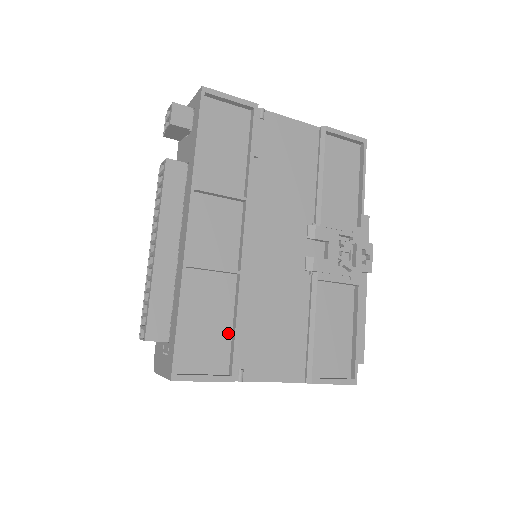
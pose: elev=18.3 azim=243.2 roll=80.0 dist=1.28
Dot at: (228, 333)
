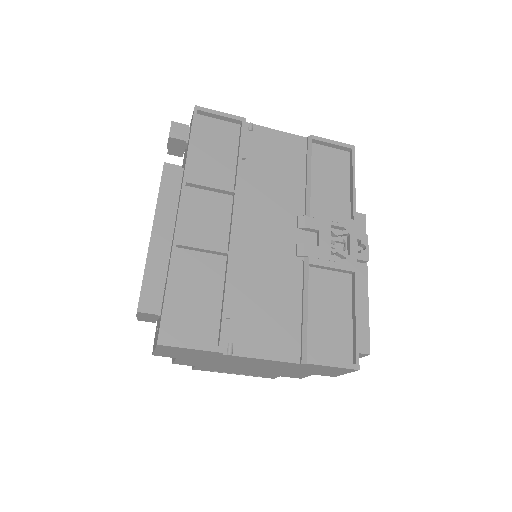
Dot at: (217, 308)
